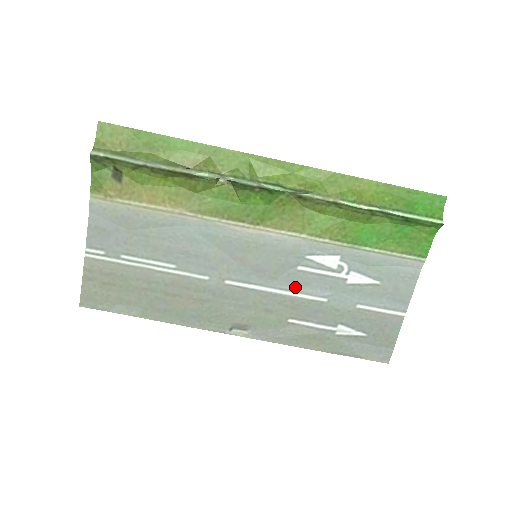
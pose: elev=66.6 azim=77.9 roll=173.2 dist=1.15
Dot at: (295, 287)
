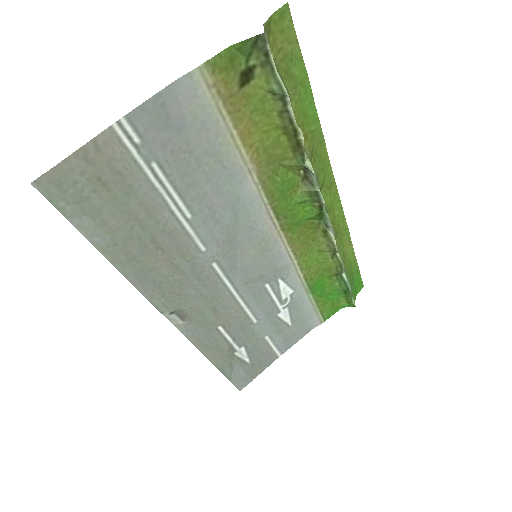
Dot at: (250, 300)
